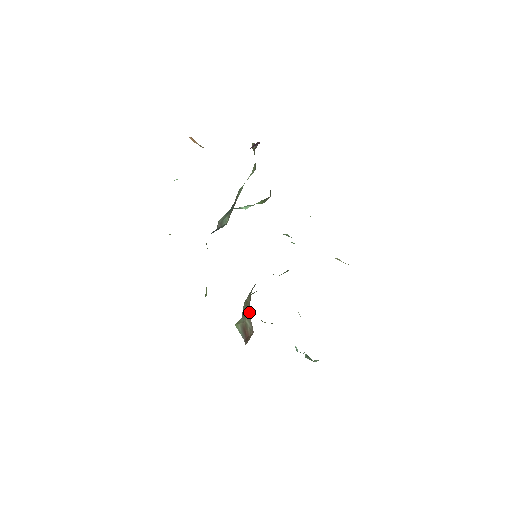
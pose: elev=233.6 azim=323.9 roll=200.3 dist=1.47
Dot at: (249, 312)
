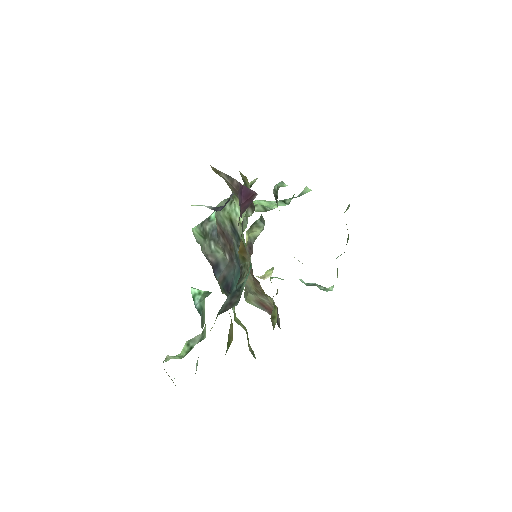
Dot at: occluded
